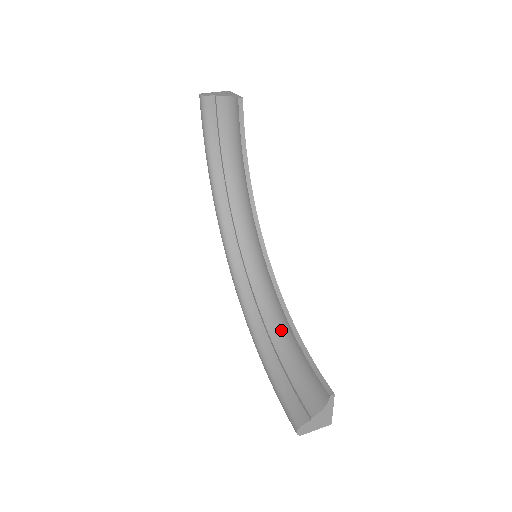
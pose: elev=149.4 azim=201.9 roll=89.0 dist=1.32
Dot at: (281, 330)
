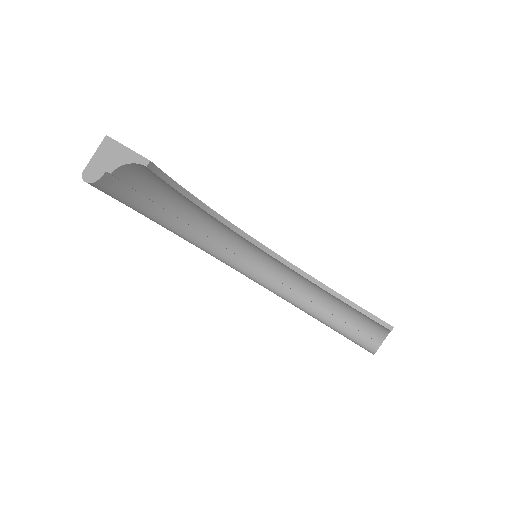
Dot at: (313, 290)
